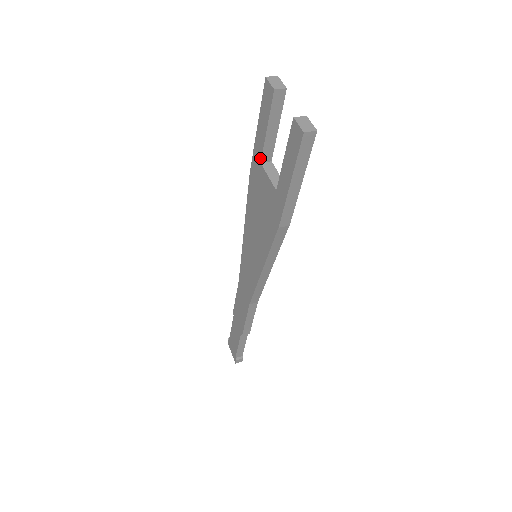
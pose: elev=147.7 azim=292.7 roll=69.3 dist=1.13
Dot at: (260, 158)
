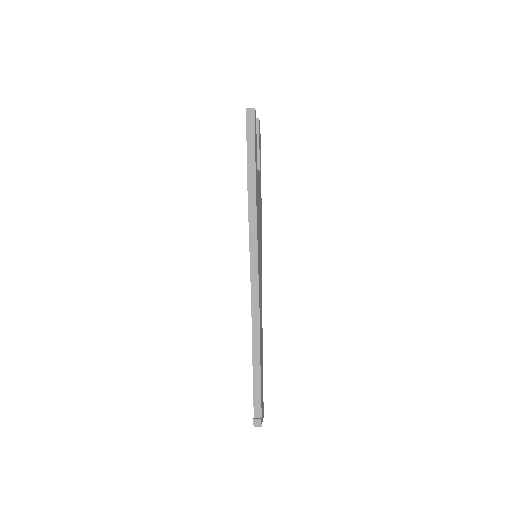
Dot at: occluded
